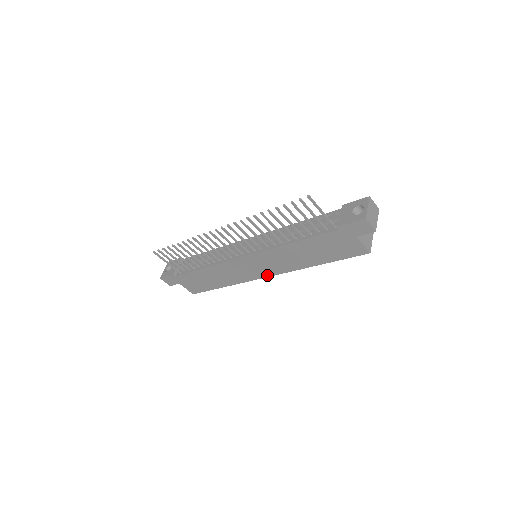
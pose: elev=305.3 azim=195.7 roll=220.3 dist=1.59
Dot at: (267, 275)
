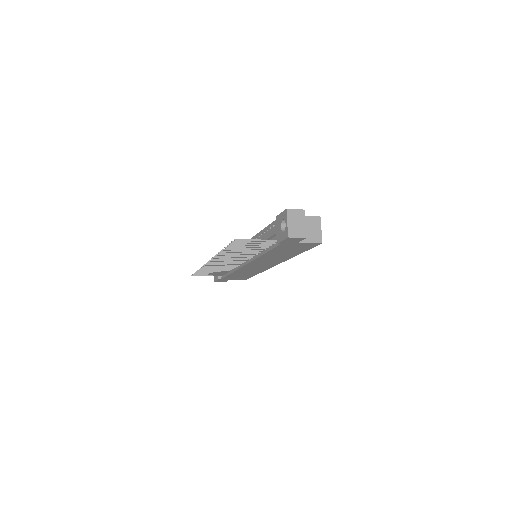
Dot at: (274, 265)
